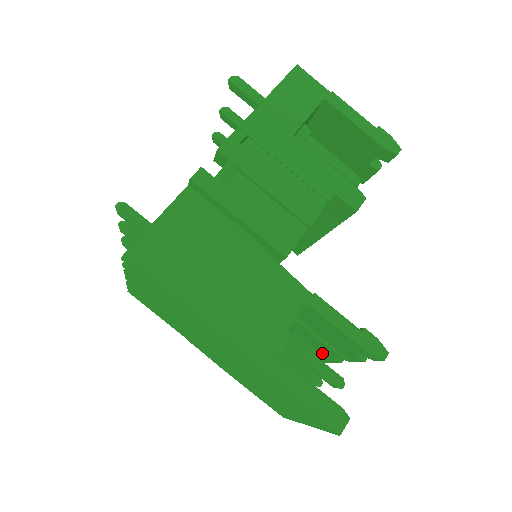
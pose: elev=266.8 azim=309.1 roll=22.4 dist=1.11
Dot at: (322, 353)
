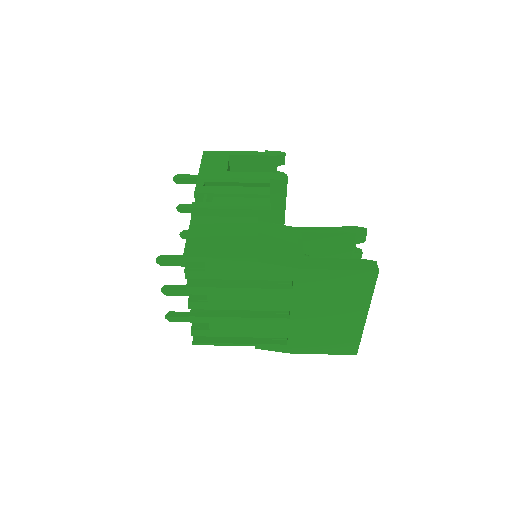
Dot at: occluded
